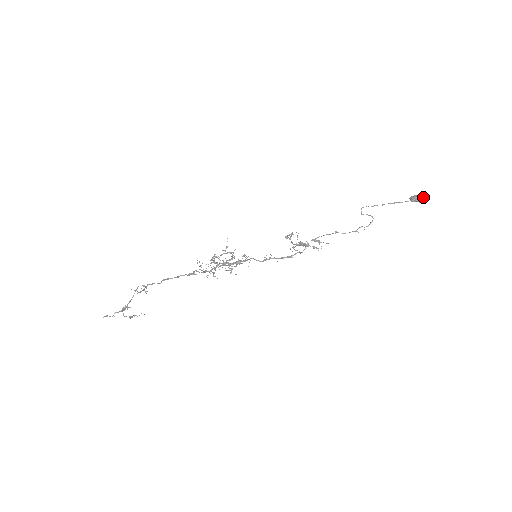
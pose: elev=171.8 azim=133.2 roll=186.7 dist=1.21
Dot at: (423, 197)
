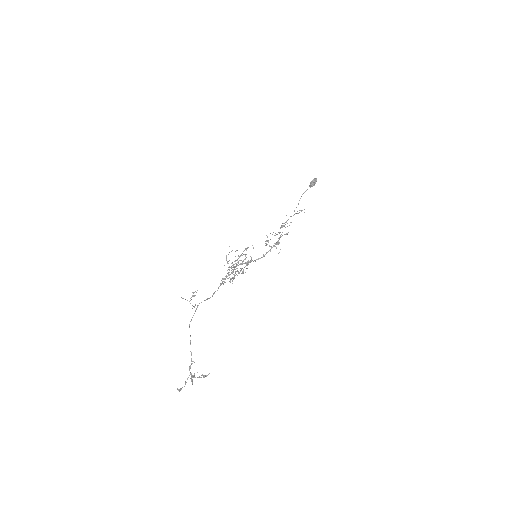
Dot at: (314, 179)
